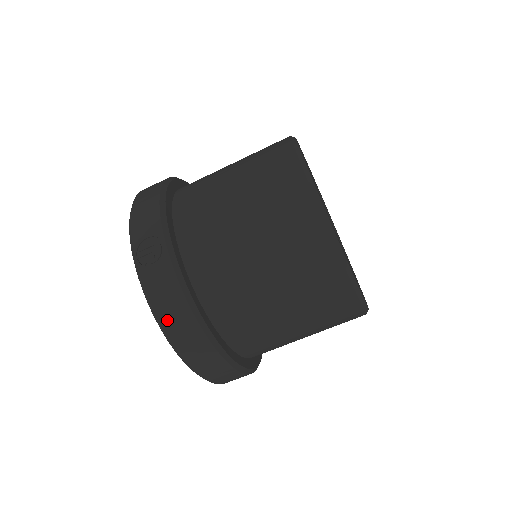
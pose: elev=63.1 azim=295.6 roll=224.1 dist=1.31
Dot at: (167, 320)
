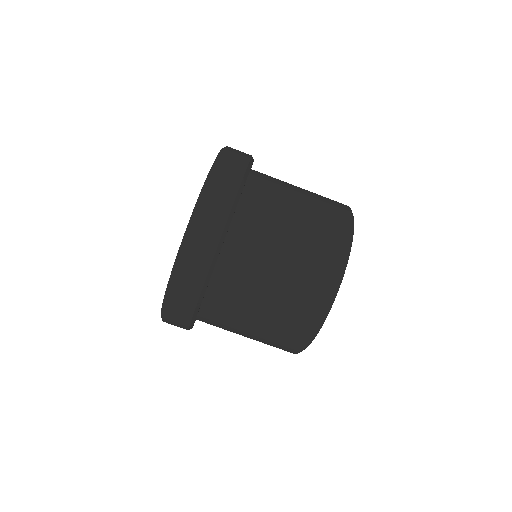
Dot at: (221, 171)
